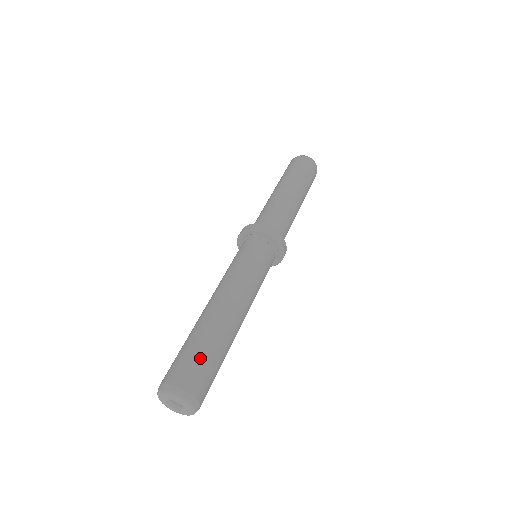
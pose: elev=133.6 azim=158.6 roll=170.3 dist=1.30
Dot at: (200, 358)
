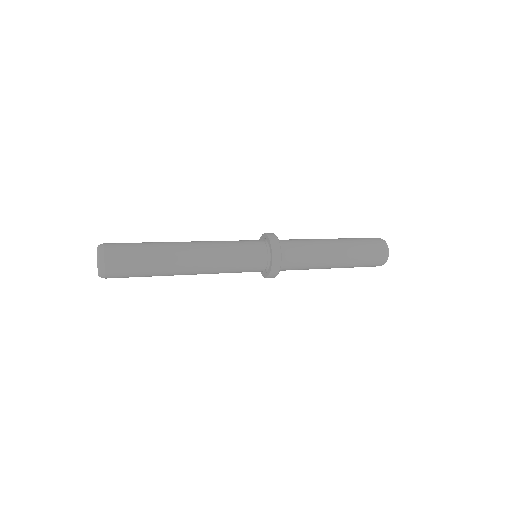
Dot at: (133, 243)
